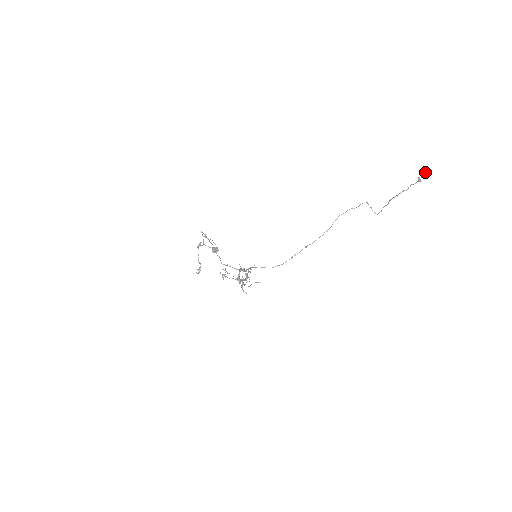
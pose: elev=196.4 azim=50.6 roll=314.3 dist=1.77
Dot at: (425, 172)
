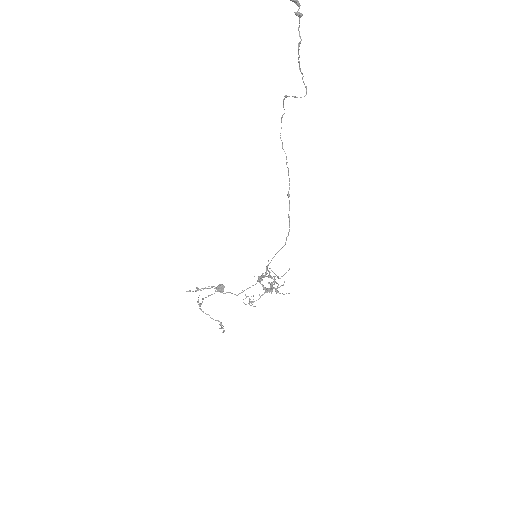
Dot at: (294, 0)
